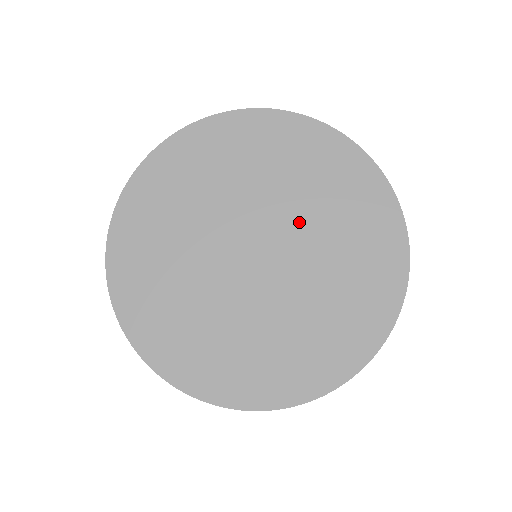
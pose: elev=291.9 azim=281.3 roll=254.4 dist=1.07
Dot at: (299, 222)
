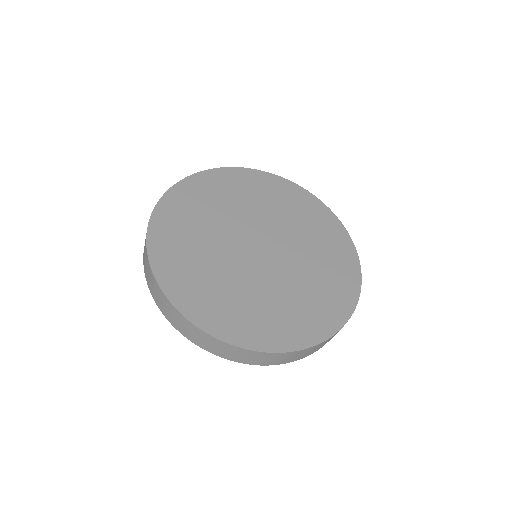
Dot at: (269, 220)
